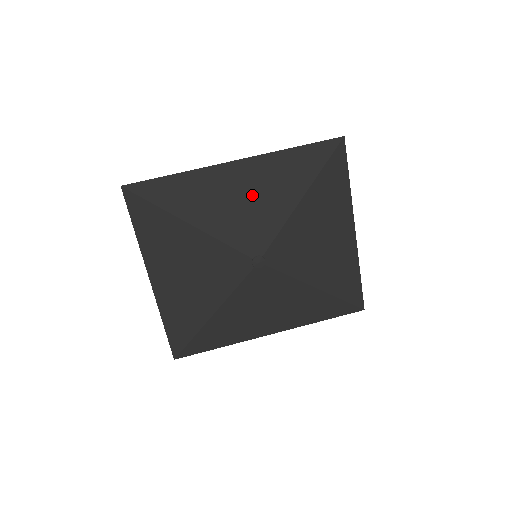
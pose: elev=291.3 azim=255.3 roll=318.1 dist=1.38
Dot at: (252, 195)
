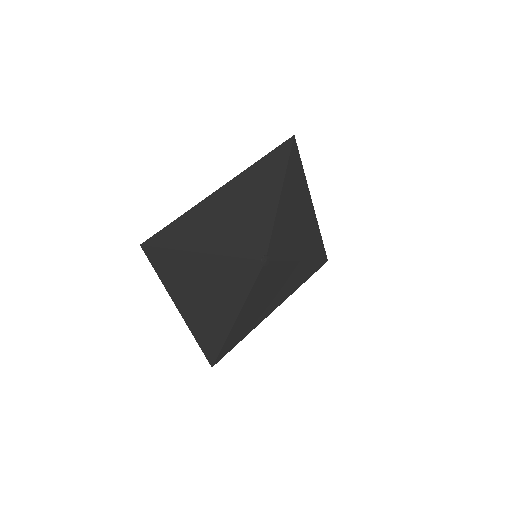
Dot at: (245, 209)
